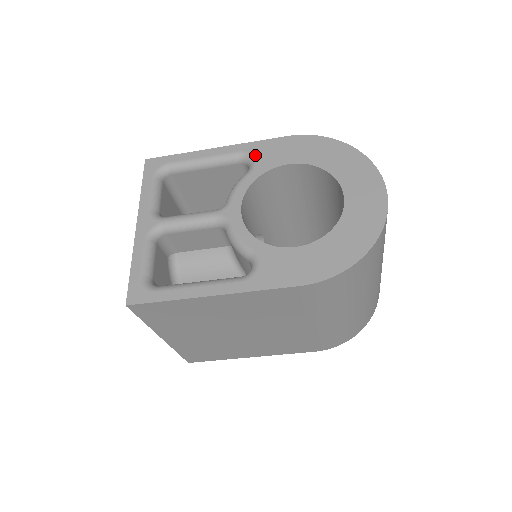
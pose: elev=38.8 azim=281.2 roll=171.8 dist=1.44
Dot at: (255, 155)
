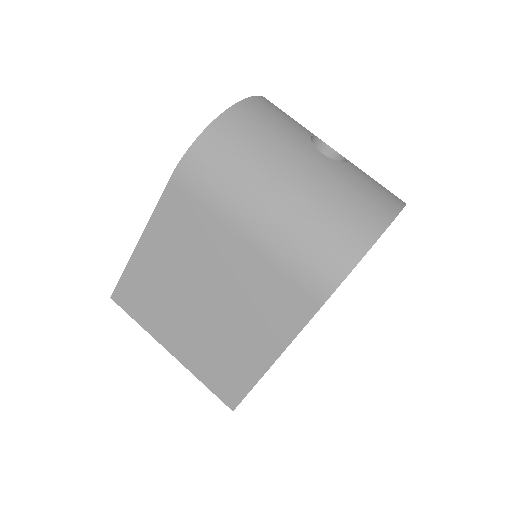
Dot at: occluded
